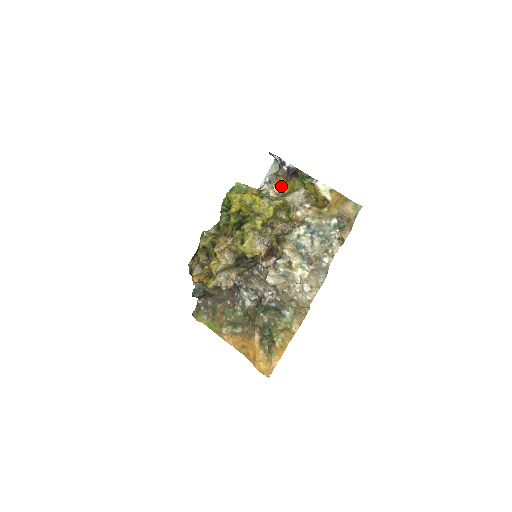
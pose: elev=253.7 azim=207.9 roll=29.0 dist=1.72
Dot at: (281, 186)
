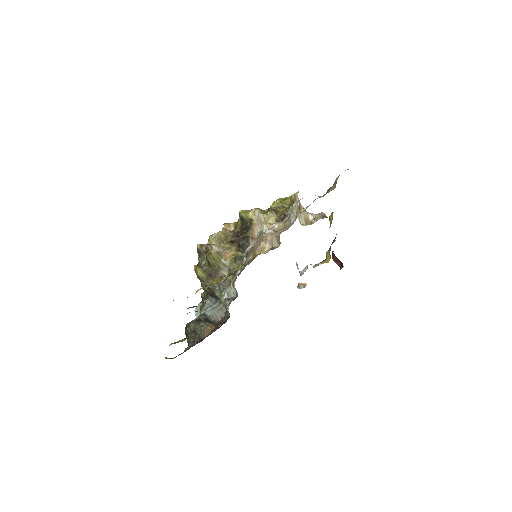
Dot at: (326, 262)
